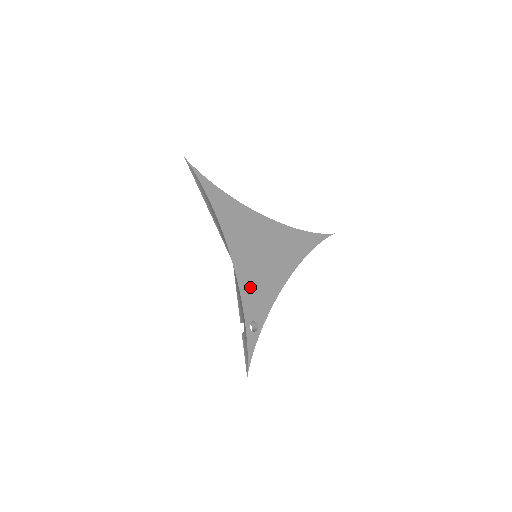
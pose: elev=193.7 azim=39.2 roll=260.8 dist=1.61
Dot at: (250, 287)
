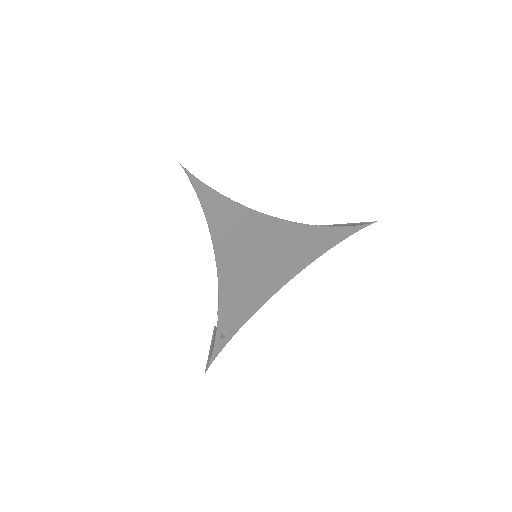
Dot at: (233, 300)
